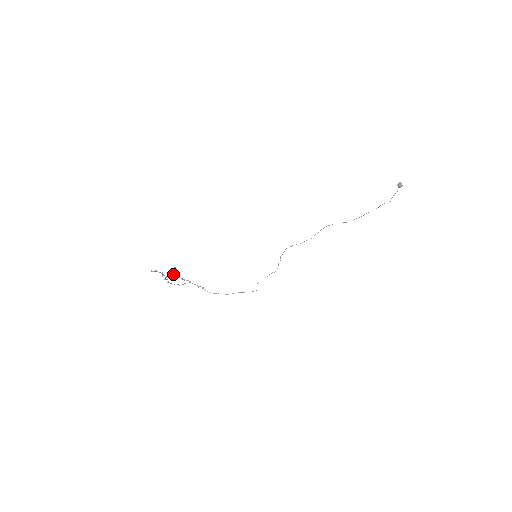
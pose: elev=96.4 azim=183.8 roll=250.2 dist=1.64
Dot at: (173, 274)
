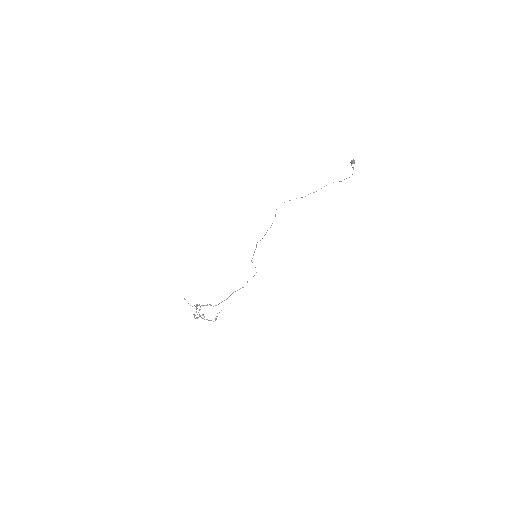
Dot at: (197, 308)
